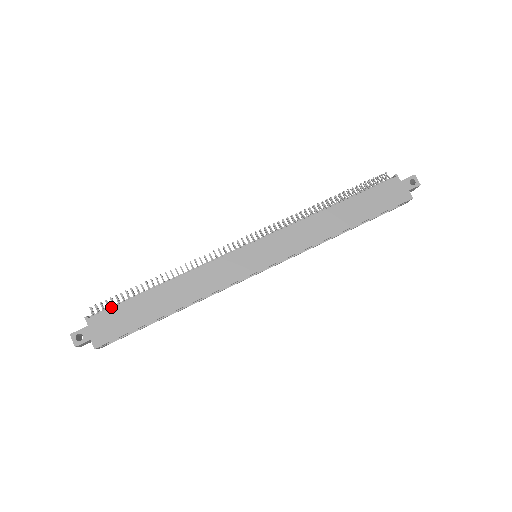
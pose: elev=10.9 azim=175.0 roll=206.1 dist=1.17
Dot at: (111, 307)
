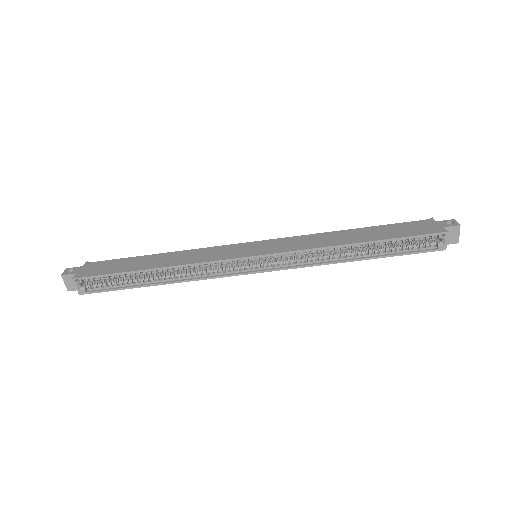
Dot at: occluded
